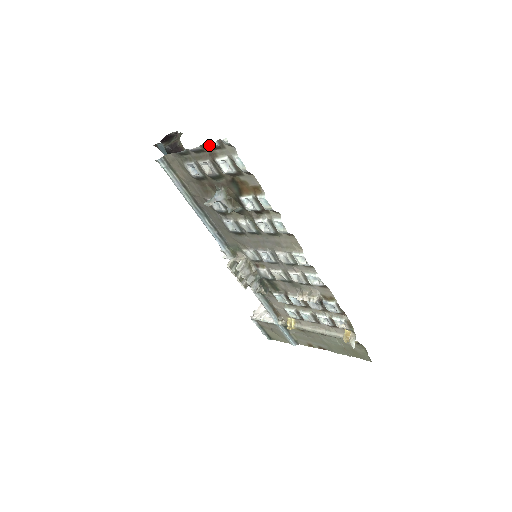
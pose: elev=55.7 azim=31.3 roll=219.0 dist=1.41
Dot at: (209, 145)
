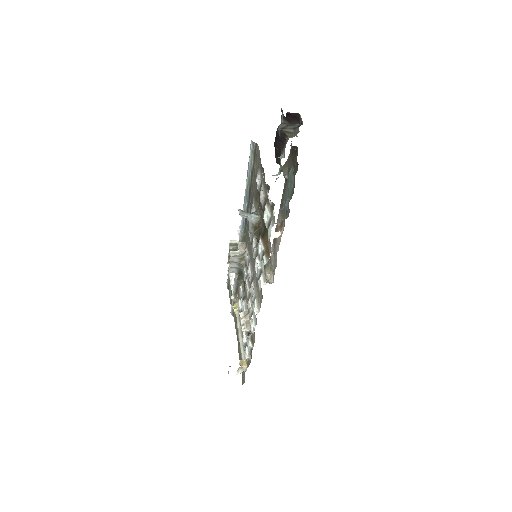
Dot at: (268, 195)
